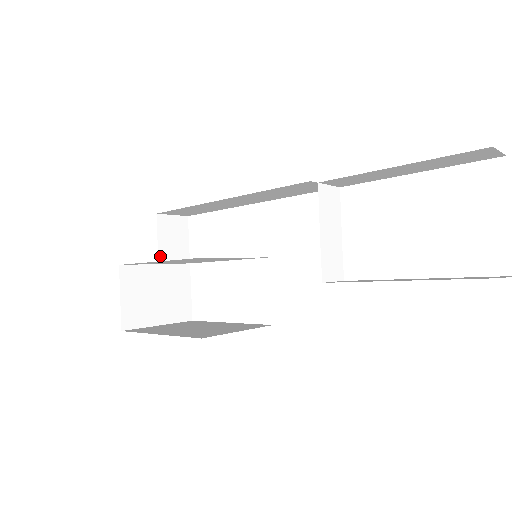
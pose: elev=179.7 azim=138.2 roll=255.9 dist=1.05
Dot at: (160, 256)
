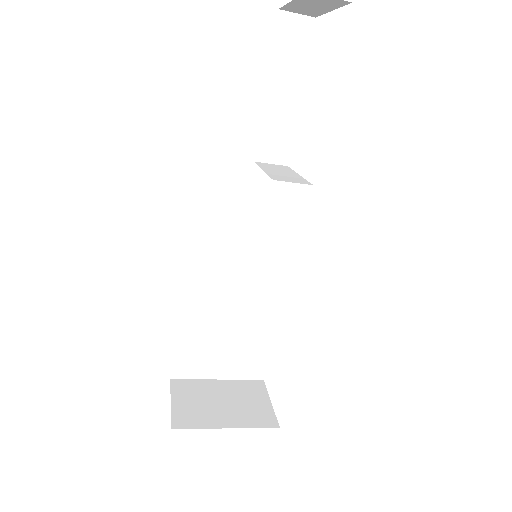
Dot at: occluded
